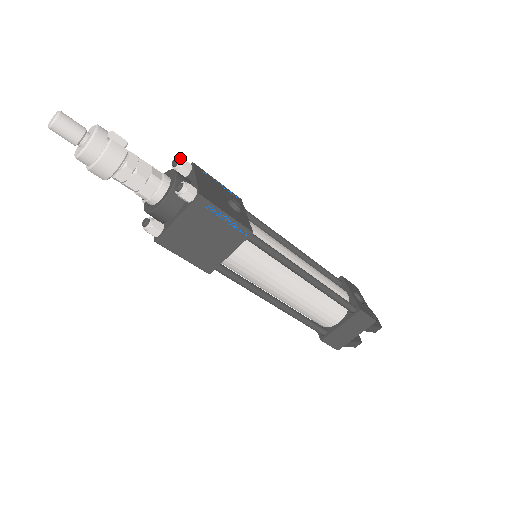
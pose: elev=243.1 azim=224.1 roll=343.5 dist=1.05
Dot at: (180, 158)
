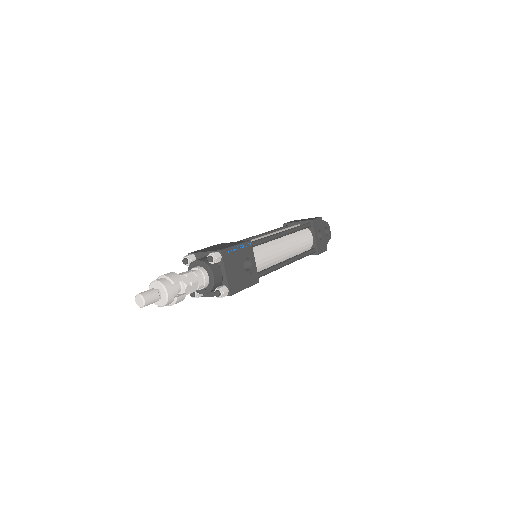
Dot at: (214, 258)
